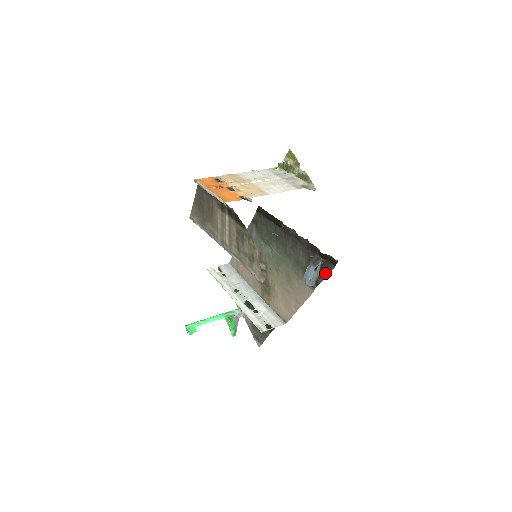
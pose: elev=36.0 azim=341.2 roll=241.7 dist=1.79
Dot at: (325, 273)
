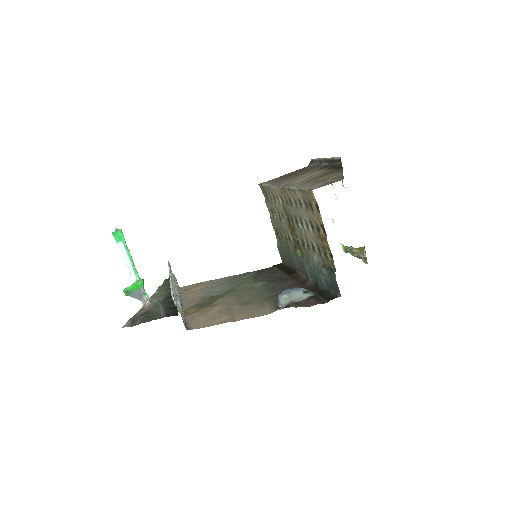
Dot at: (307, 304)
